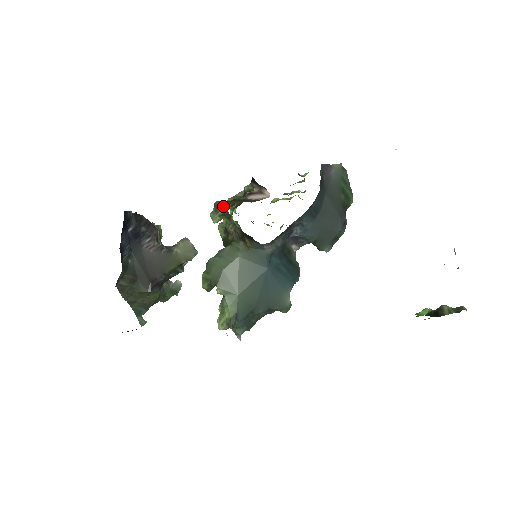
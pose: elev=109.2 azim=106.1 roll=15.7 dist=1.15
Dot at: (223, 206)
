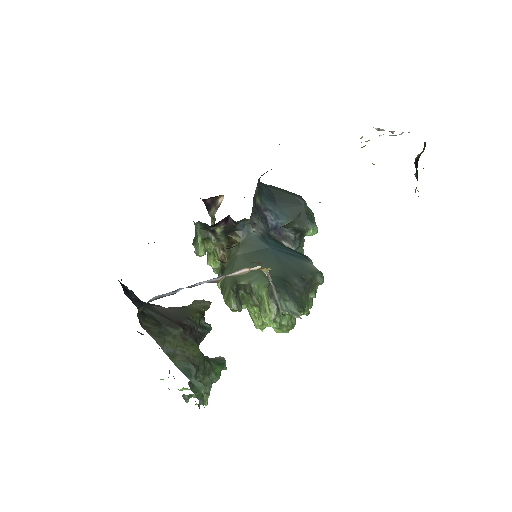
Dot at: (196, 229)
